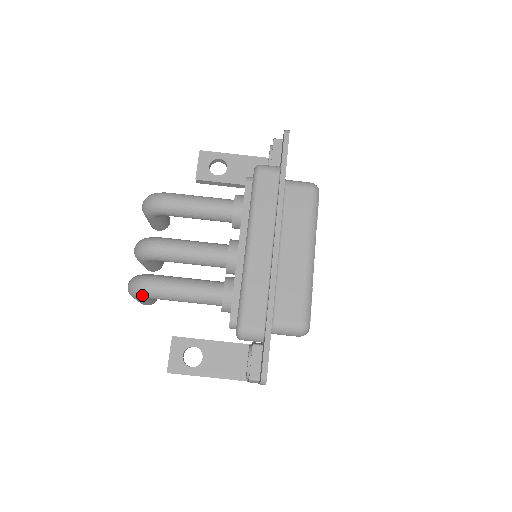
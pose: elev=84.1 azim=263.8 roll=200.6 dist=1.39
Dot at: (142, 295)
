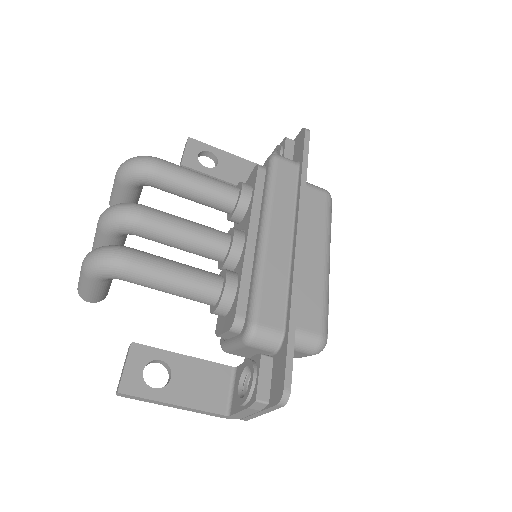
Dot at: (110, 270)
